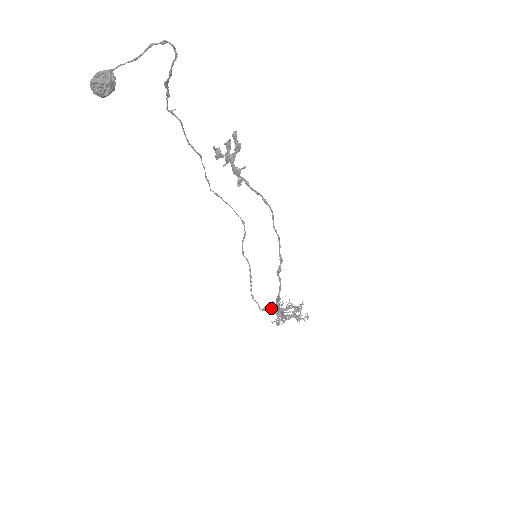
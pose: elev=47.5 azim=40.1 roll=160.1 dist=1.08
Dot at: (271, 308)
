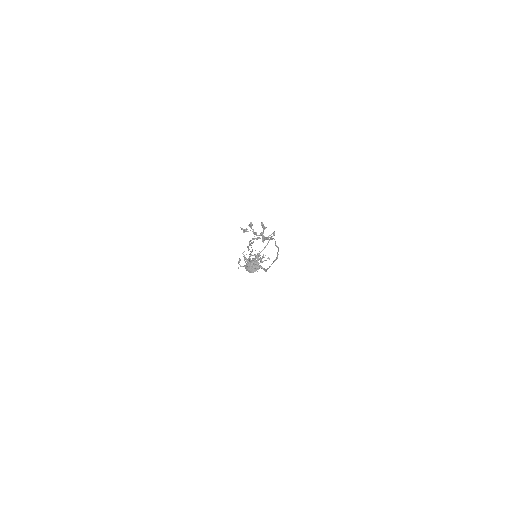
Dot at: occluded
